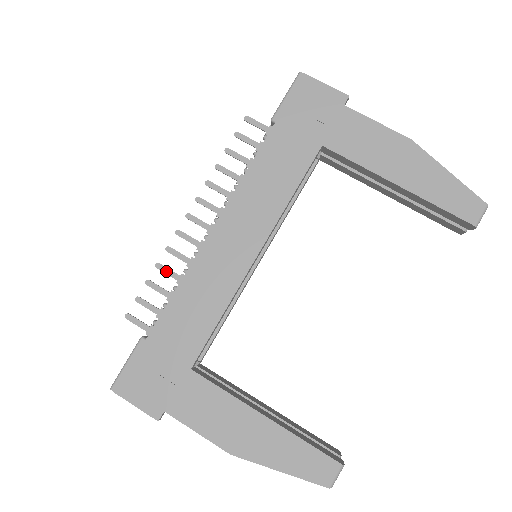
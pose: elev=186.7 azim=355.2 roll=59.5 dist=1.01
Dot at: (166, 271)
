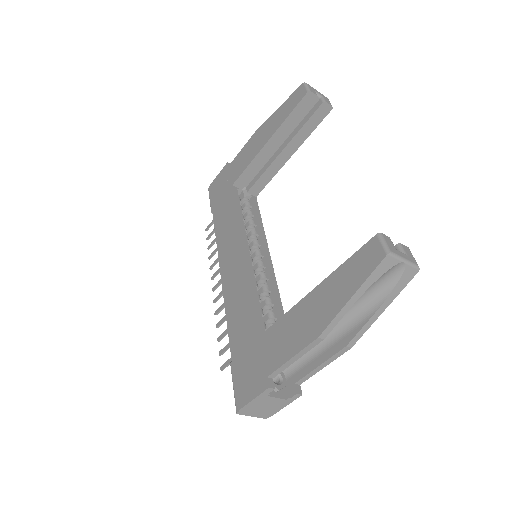
Dot at: (221, 322)
